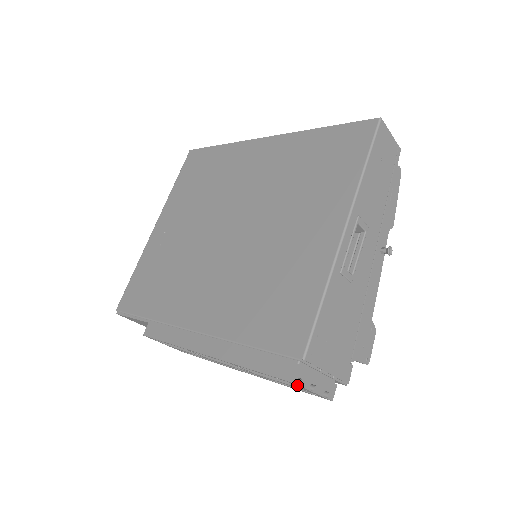
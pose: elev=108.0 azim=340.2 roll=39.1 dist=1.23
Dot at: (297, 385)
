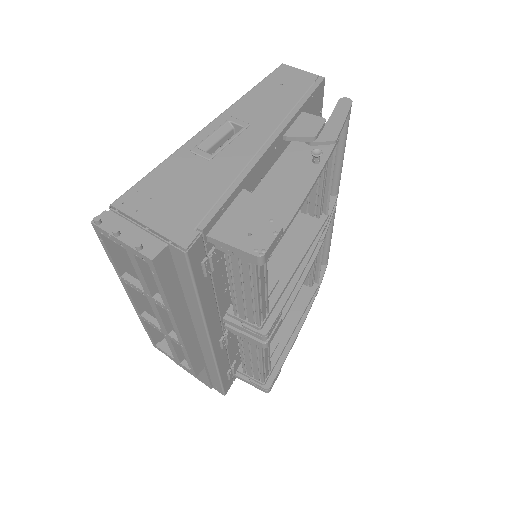
Dot at: (101, 230)
